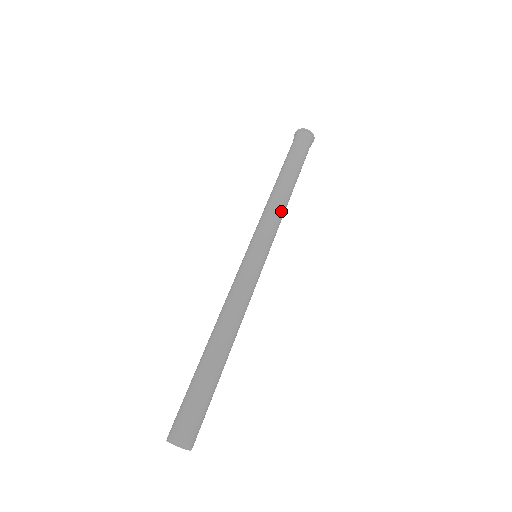
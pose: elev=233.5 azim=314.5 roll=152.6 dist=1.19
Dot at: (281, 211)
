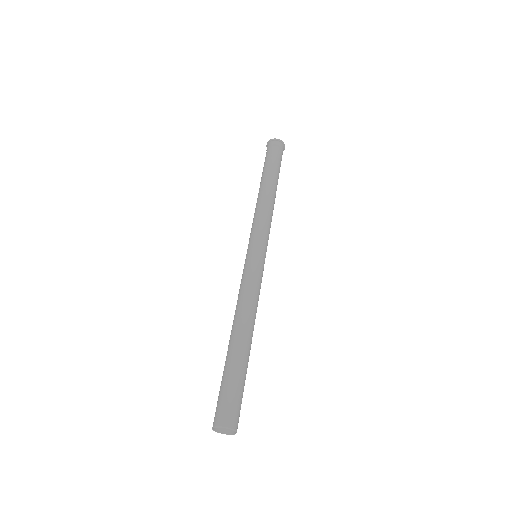
Dot at: occluded
